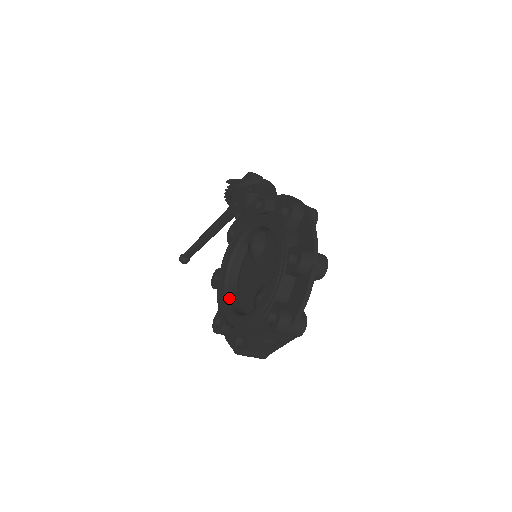
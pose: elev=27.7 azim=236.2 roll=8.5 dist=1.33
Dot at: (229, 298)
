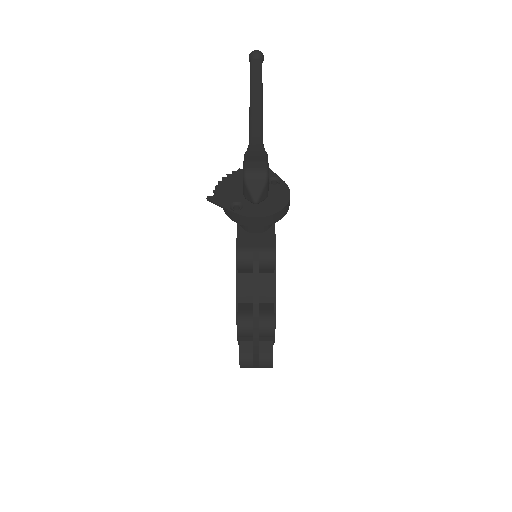
Dot at: occluded
